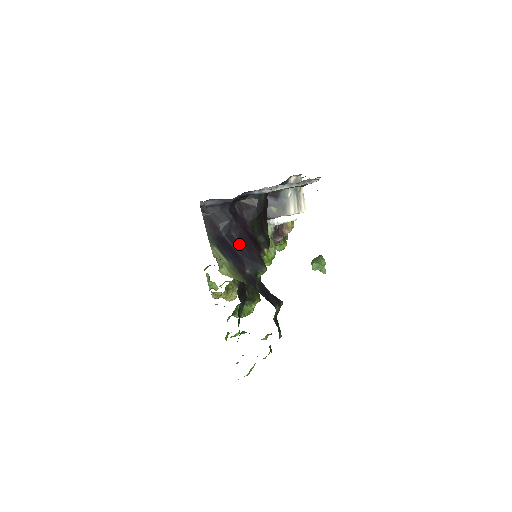
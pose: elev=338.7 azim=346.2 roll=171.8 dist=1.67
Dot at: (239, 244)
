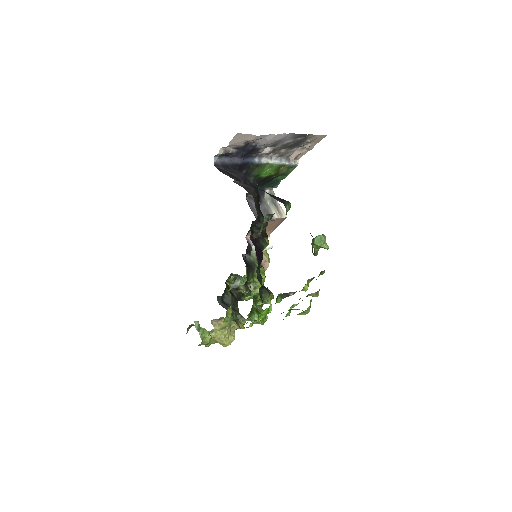
Dot at: occluded
